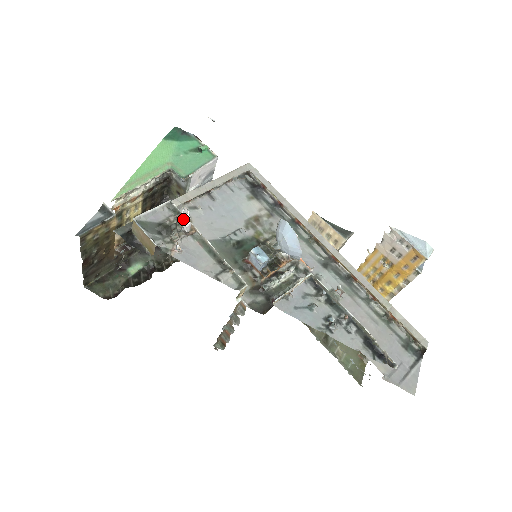
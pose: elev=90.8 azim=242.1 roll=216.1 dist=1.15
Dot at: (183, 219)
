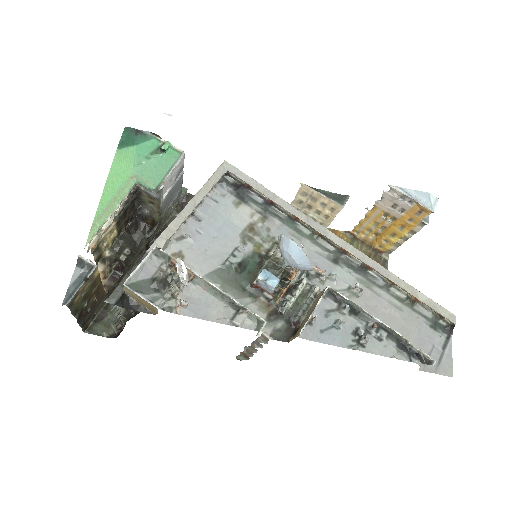
Dot at: (180, 275)
